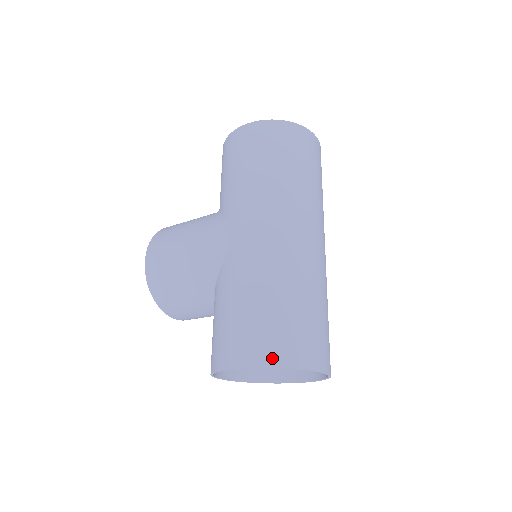
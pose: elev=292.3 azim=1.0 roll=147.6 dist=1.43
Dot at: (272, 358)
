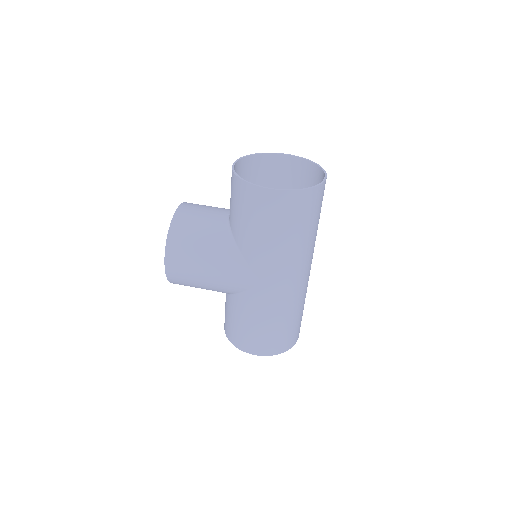
Dot at: (277, 351)
